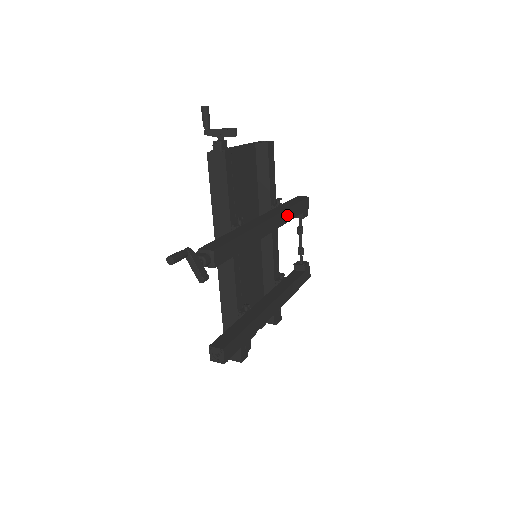
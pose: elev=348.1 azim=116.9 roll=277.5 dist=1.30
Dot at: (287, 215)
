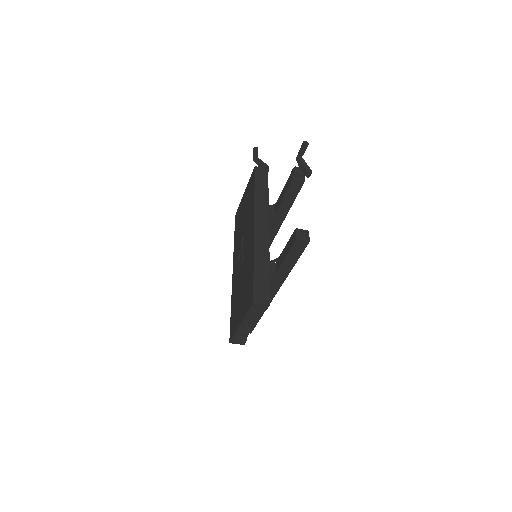
Dot at: occluded
